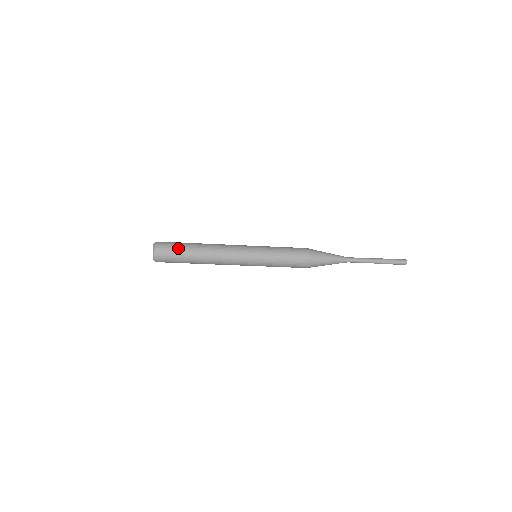
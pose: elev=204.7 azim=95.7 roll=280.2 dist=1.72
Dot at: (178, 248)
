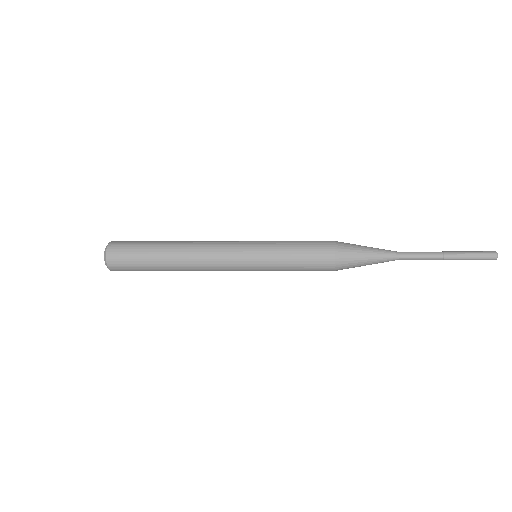
Dot at: (139, 249)
